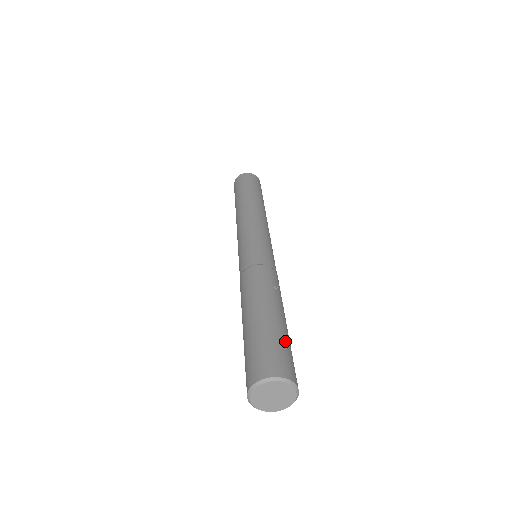
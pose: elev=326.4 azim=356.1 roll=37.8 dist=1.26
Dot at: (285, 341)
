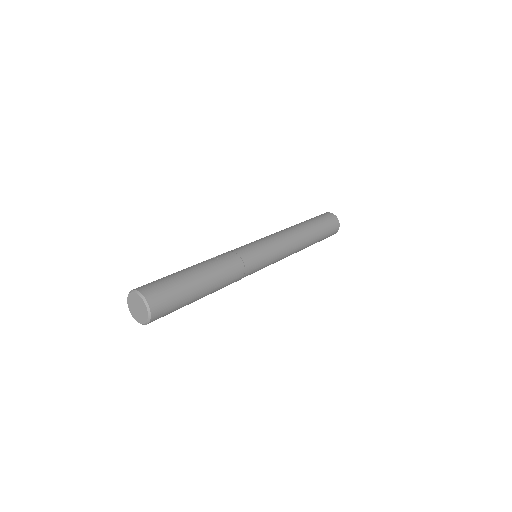
Dot at: (169, 277)
